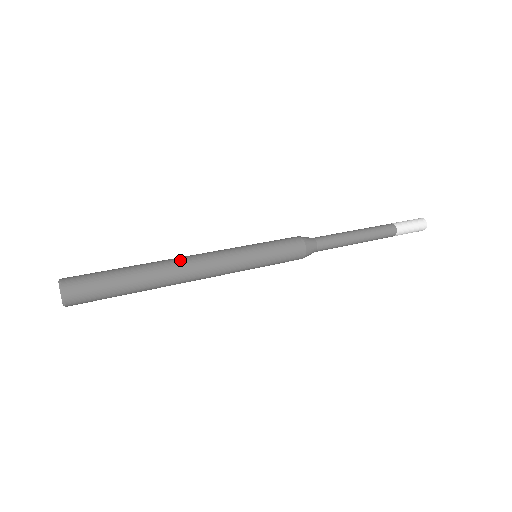
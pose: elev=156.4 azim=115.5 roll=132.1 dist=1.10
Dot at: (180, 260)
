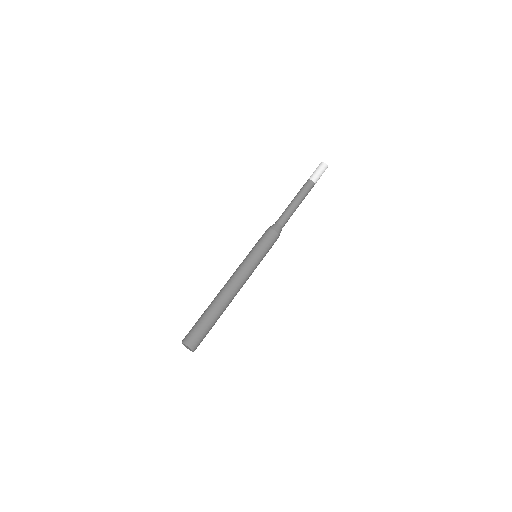
Dot at: (226, 290)
